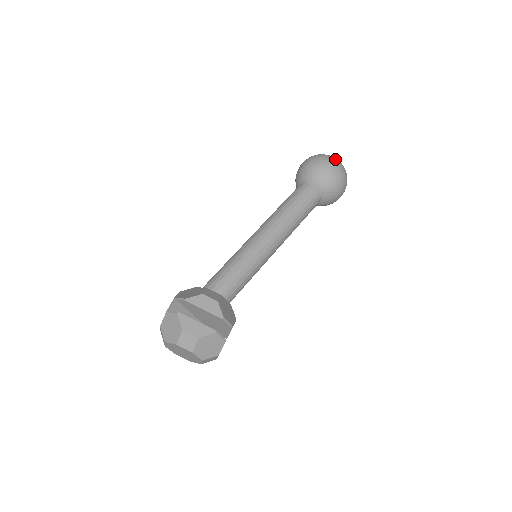
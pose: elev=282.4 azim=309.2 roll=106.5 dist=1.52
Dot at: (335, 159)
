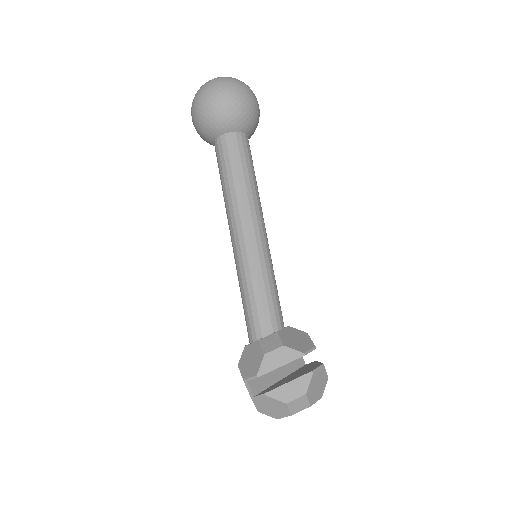
Dot at: (220, 81)
